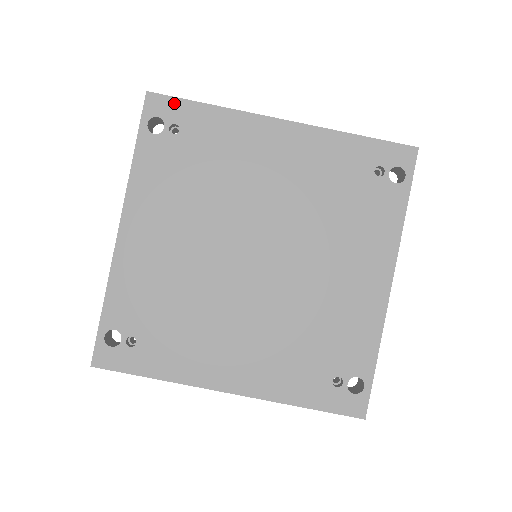
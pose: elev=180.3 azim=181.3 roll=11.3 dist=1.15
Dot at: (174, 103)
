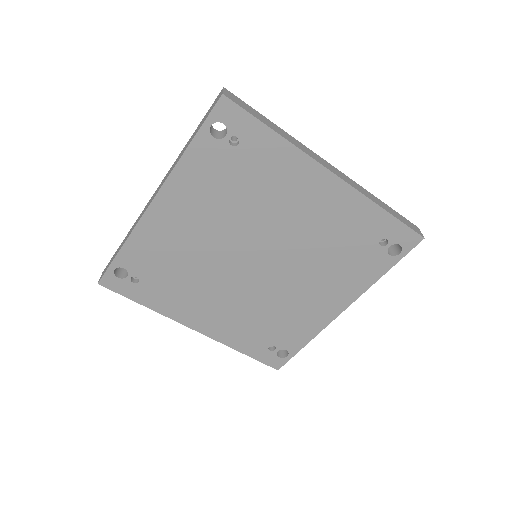
Dot at: (244, 117)
